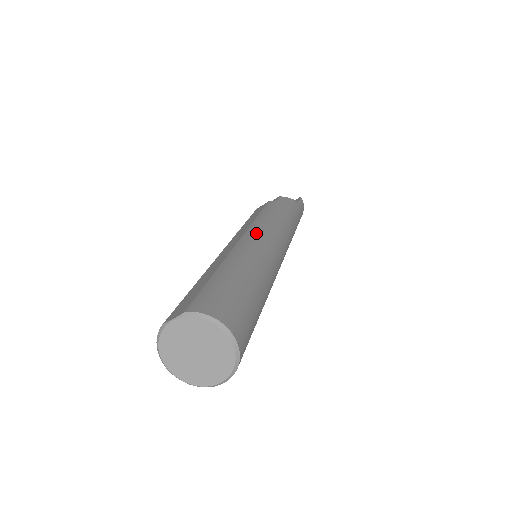
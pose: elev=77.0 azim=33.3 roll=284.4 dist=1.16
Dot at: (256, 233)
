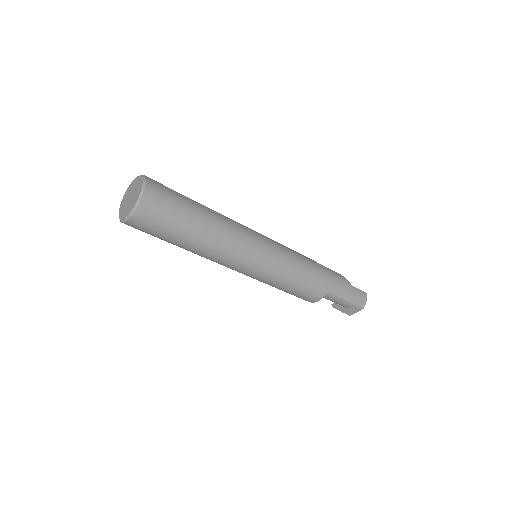
Dot at: (257, 232)
